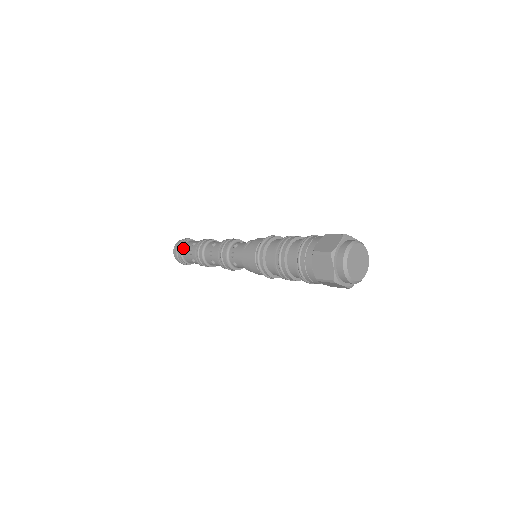
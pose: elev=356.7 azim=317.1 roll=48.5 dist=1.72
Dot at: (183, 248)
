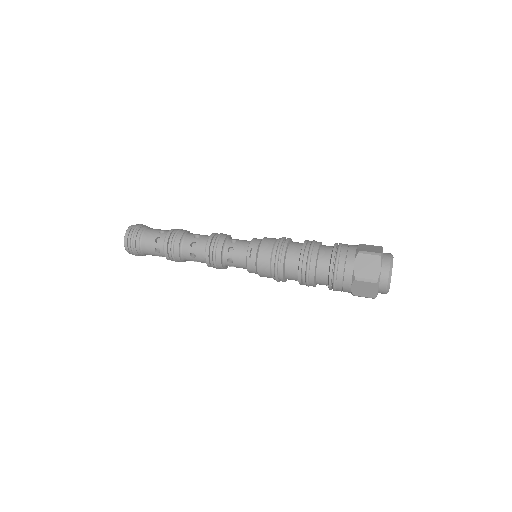
Dot at: (141, 244)
